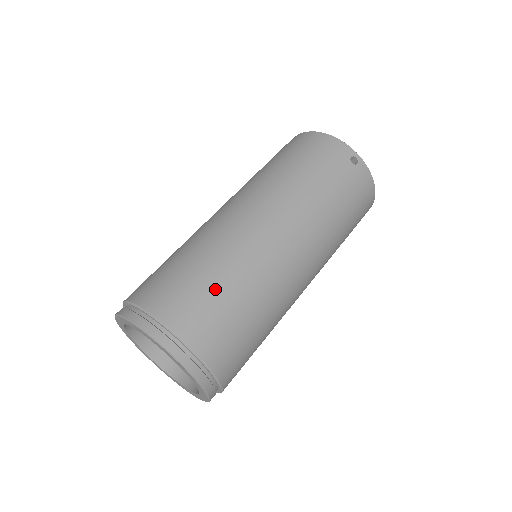
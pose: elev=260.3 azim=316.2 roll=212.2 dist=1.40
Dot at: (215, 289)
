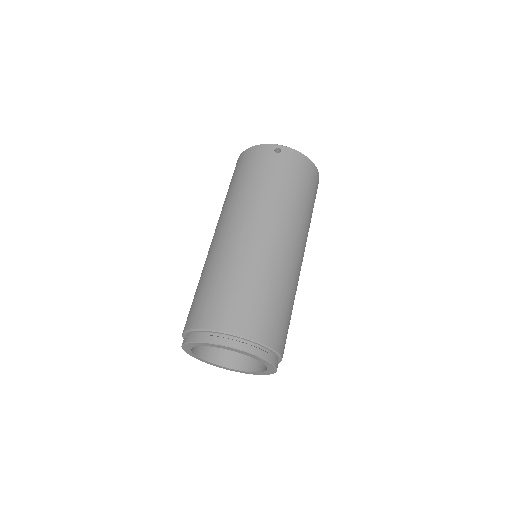
Dot at: (227, 289)
